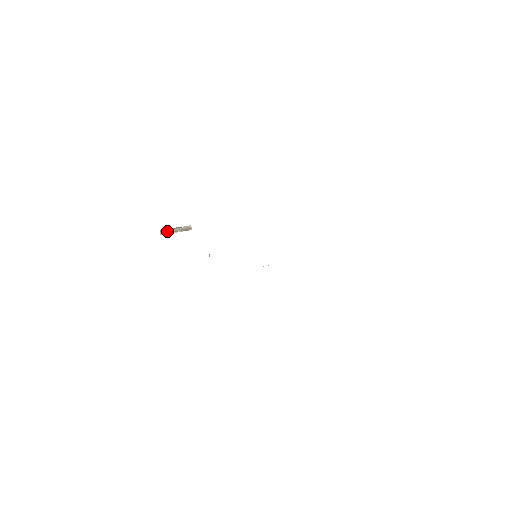
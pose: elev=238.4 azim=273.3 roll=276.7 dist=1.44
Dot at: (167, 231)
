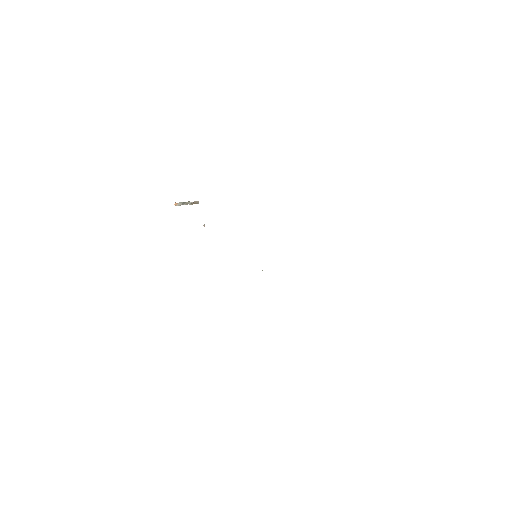
Dot at: (180, 203)
